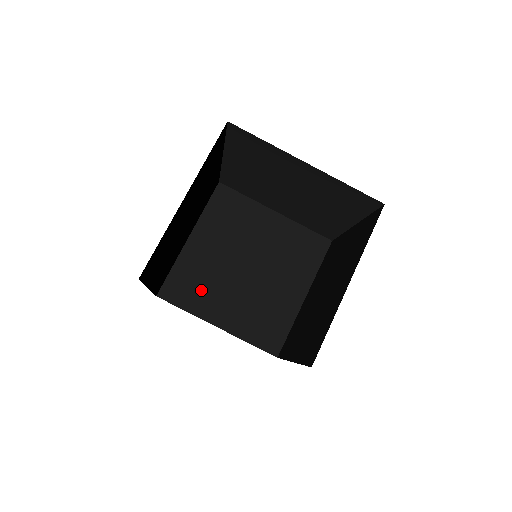
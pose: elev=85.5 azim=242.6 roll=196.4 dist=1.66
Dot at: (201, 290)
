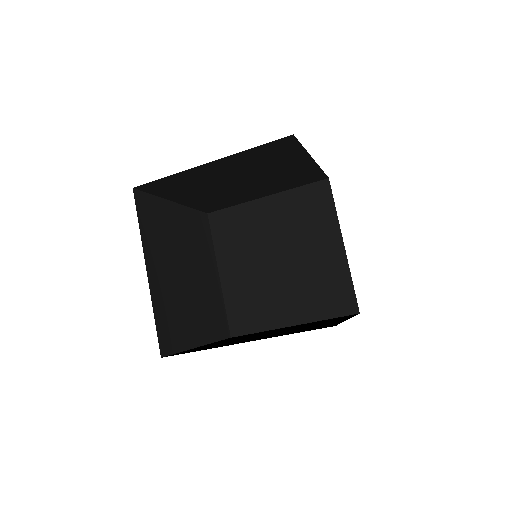
Dot at: (228, 200)
